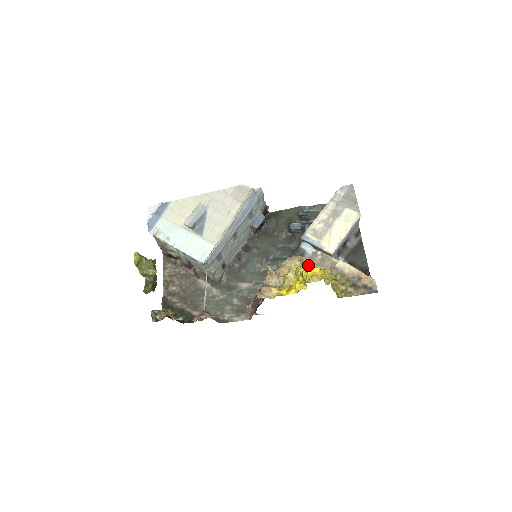
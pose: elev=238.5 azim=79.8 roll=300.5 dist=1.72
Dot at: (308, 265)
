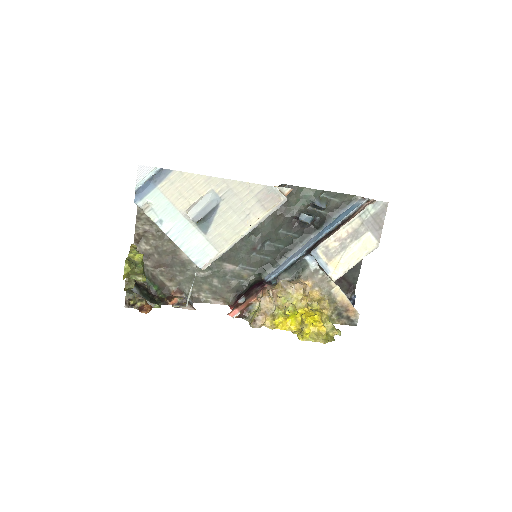
Dot at: (309, 295)
